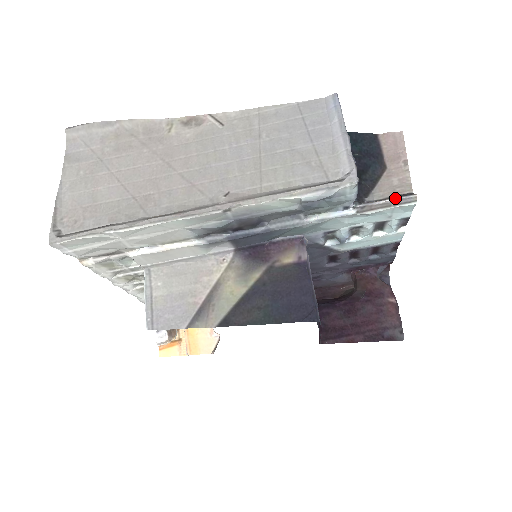
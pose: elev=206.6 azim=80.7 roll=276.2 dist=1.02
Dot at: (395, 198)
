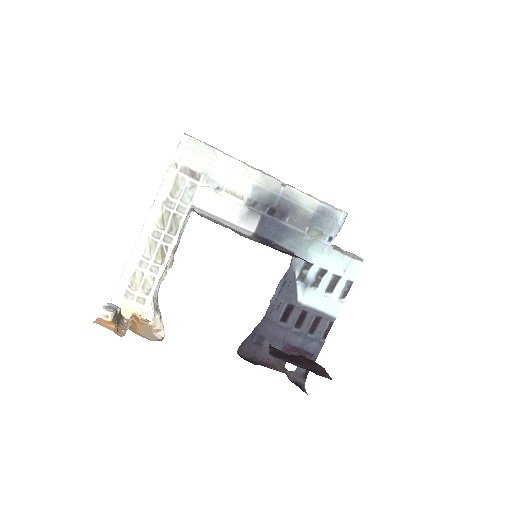
Dot at: (353, 254)
